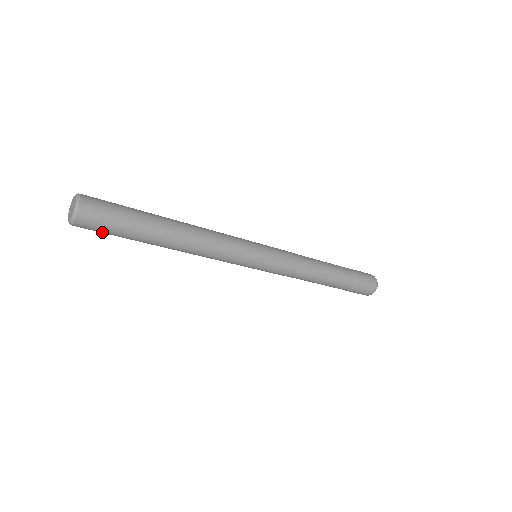
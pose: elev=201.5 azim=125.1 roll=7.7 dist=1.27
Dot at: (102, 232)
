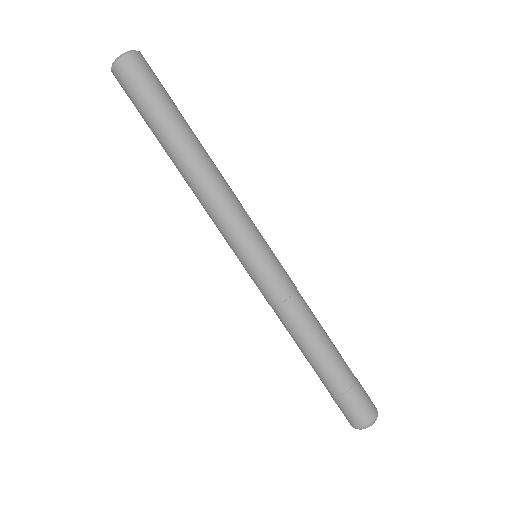
Dot at: (132, 95)
